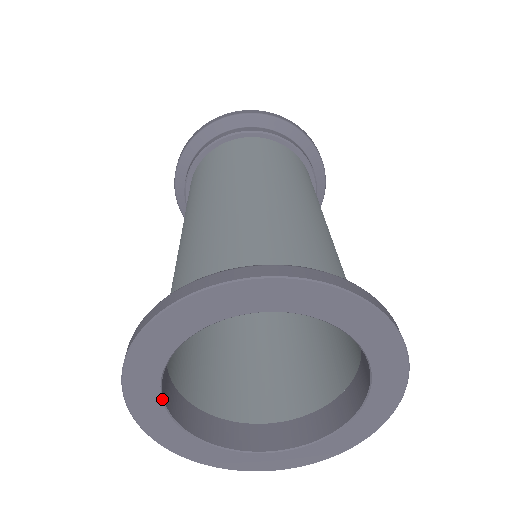
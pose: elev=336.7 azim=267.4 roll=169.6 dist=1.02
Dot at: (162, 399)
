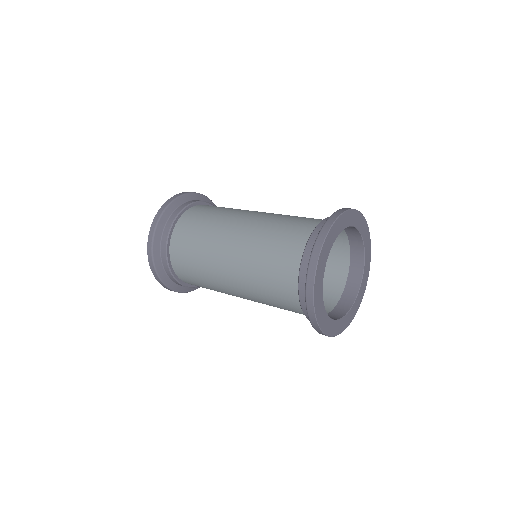
Dot at: occluded
